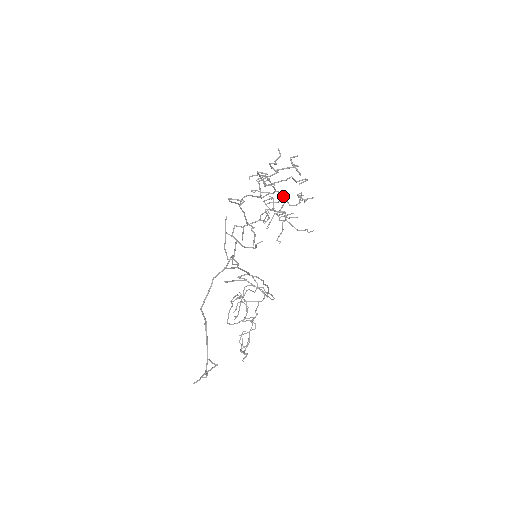
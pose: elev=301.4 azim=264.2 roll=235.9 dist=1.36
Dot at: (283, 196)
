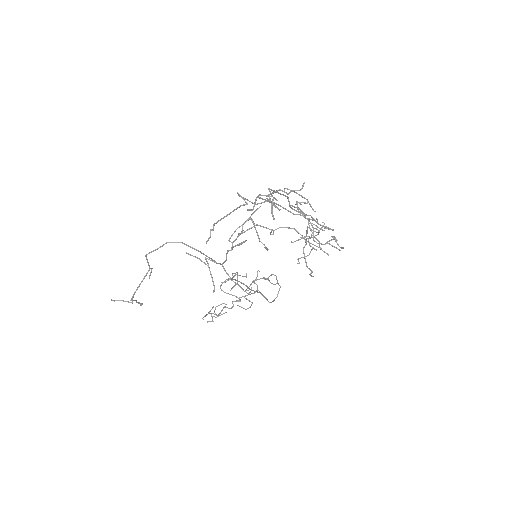
Dot at: (312, 227)
